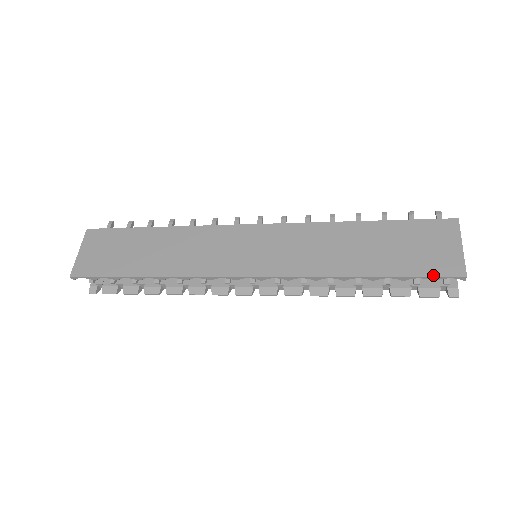
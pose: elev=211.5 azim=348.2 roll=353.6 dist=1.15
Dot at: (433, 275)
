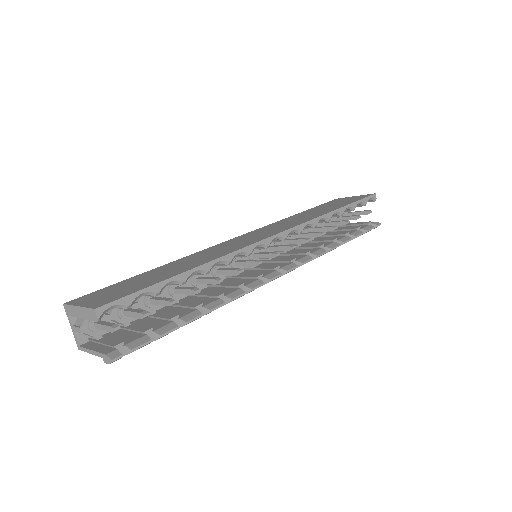
Dot at: (363, 198)
